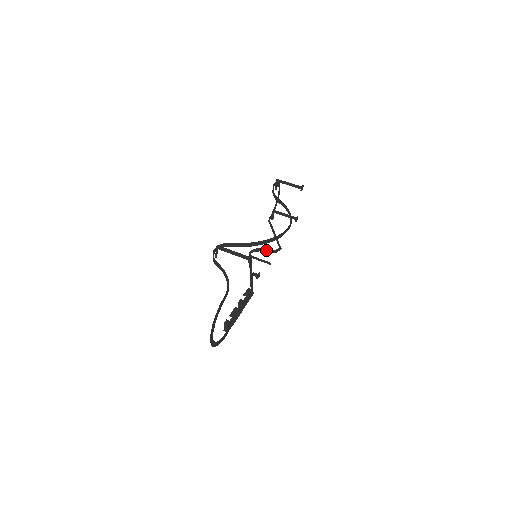
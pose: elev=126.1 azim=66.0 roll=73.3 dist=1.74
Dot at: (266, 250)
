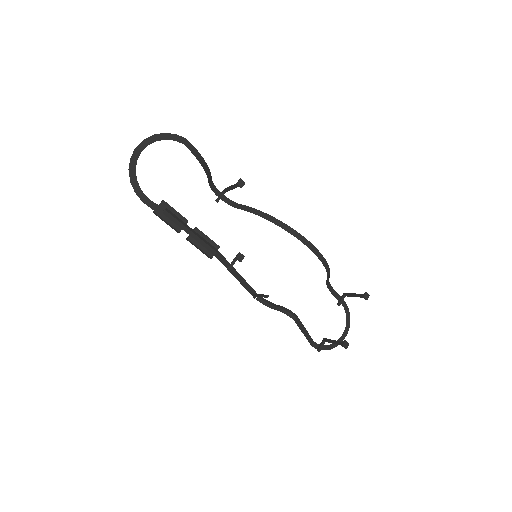
Dot at: (277, 305)
